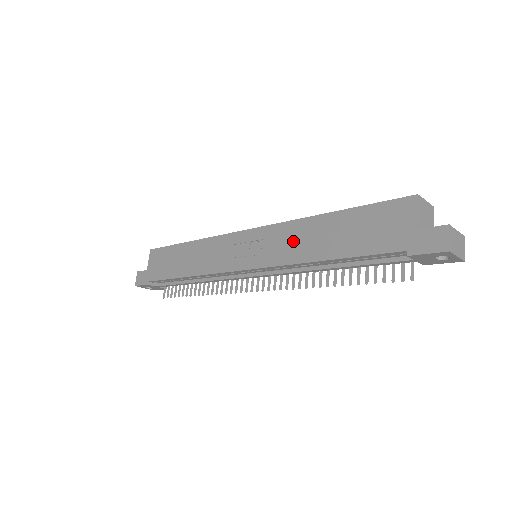
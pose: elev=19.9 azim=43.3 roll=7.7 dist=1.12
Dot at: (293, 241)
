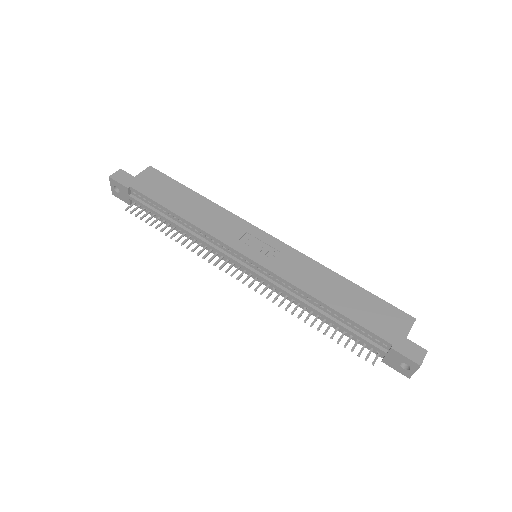
Dot at: (307, 273)
